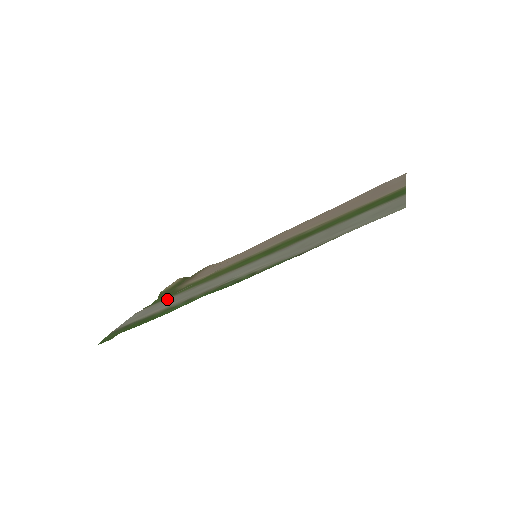
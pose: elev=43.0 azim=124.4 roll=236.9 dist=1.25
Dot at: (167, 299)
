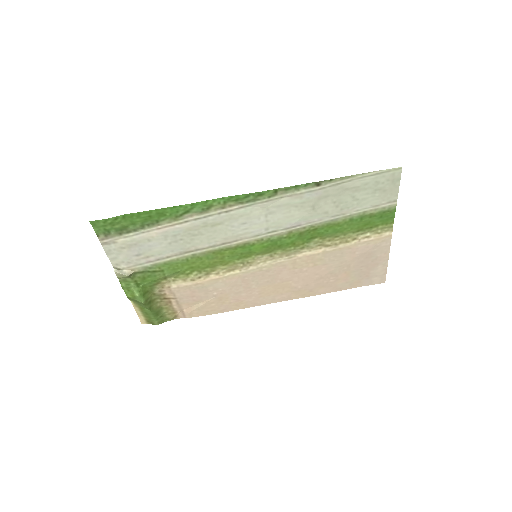
Dot at: (157, 260)
